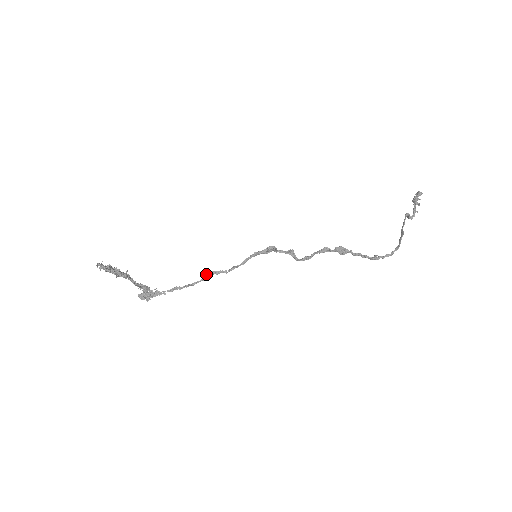
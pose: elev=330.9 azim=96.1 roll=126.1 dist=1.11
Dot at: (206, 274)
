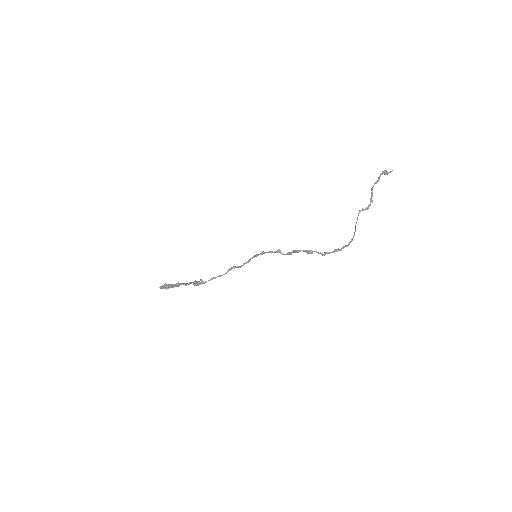
Dot at: (228, 269)
